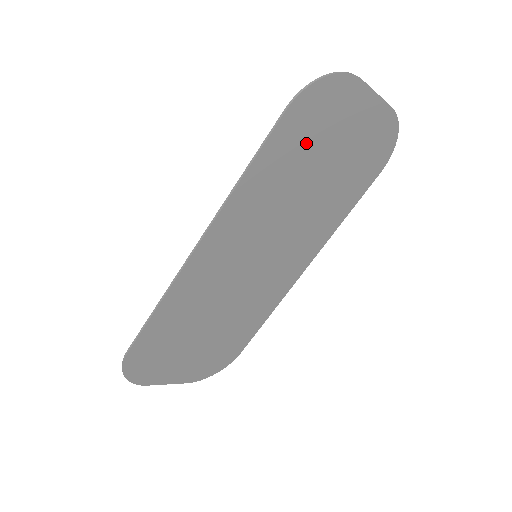
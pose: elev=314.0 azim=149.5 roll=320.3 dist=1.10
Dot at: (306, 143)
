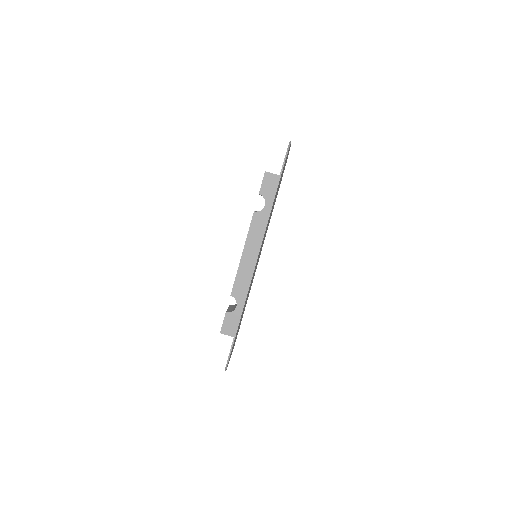
Dot at: occluded
